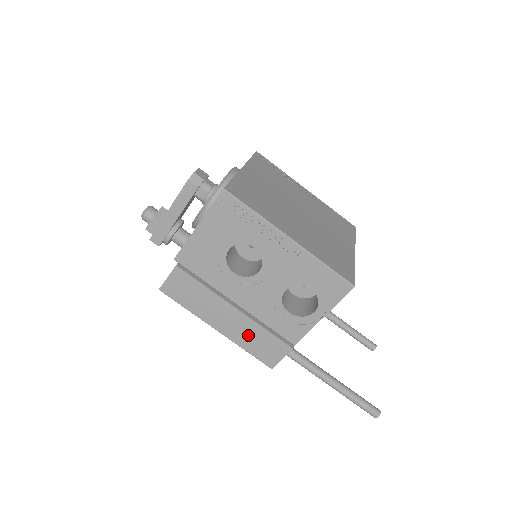
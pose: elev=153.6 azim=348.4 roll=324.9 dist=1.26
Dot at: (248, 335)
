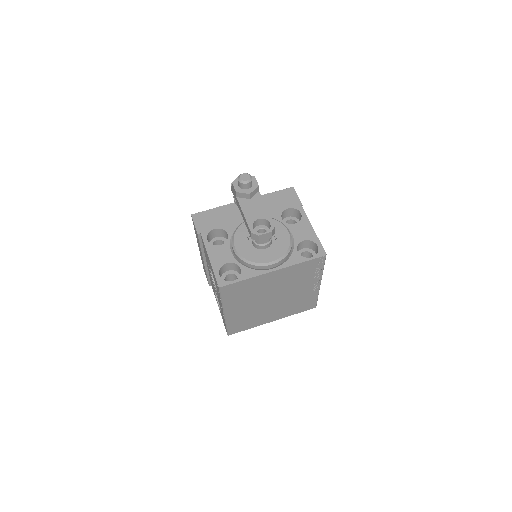
Dot at: occluded
